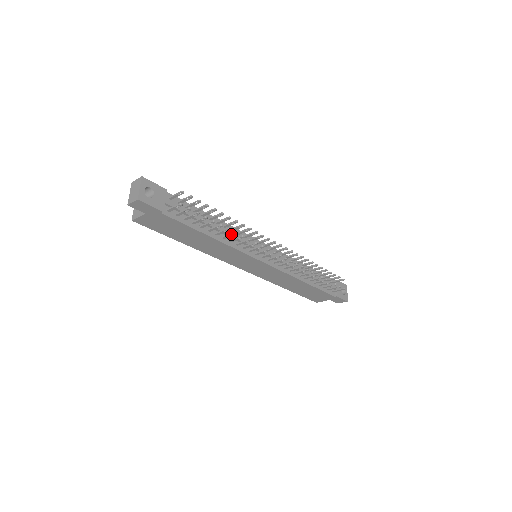
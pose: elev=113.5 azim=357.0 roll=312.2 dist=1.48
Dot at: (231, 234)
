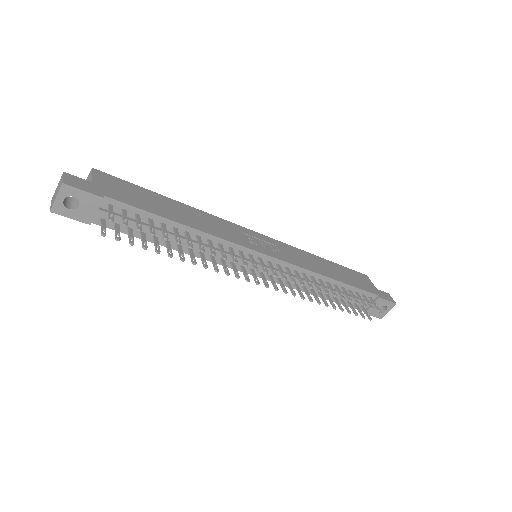
Dot at: (191, 259)
